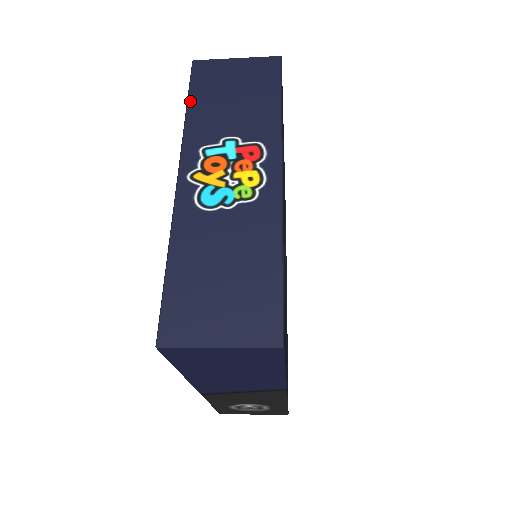
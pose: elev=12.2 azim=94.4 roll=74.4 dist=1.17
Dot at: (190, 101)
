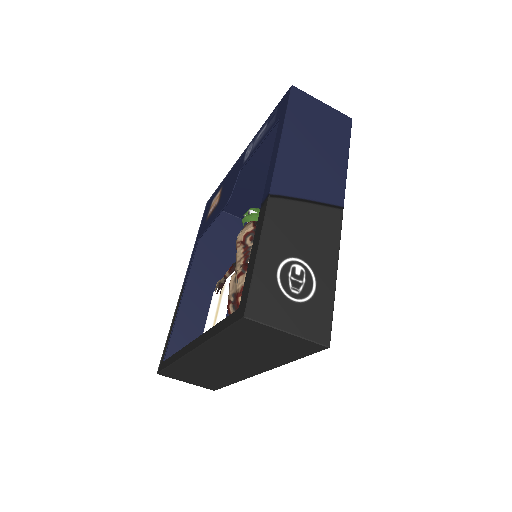
Dot at: occluded
